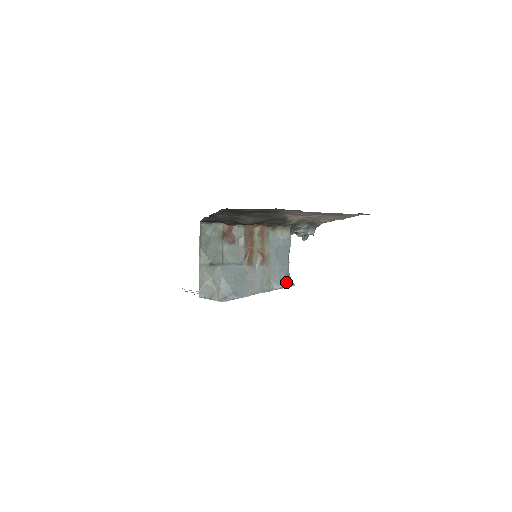
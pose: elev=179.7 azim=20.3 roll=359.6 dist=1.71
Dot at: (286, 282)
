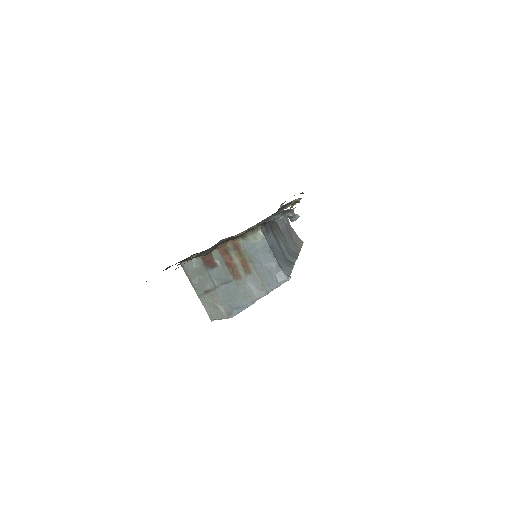
Dot at: (279, 280)
